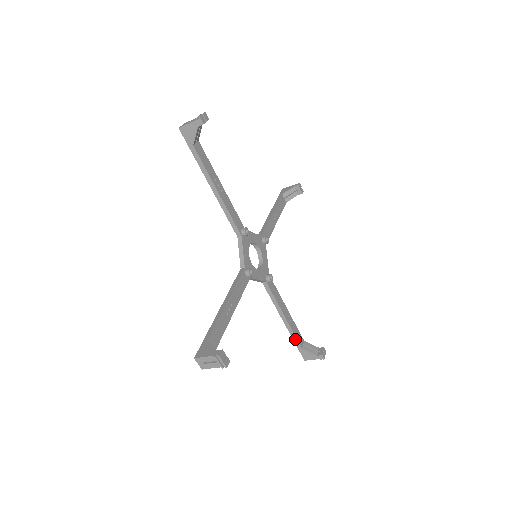
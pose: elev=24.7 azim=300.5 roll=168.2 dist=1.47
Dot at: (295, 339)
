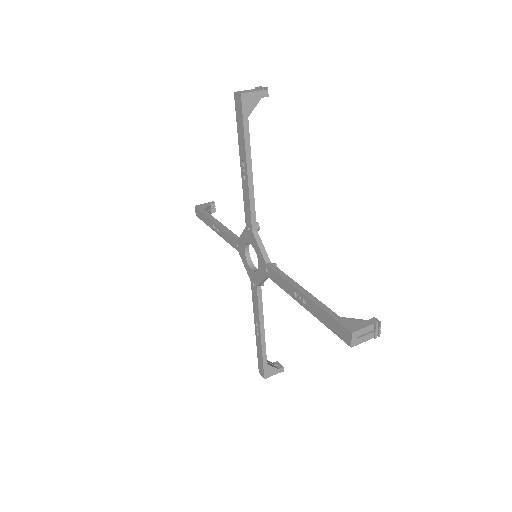
Dot at: occluded
